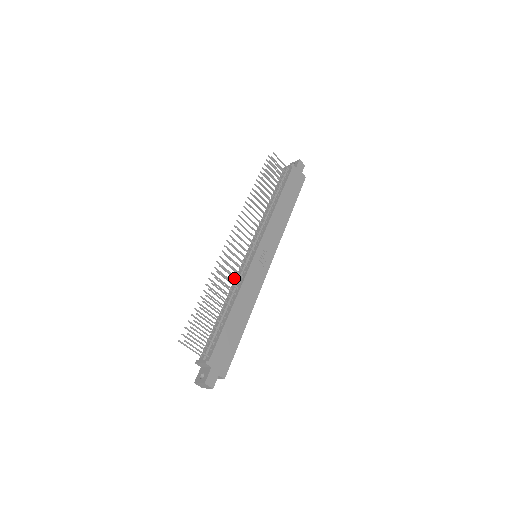
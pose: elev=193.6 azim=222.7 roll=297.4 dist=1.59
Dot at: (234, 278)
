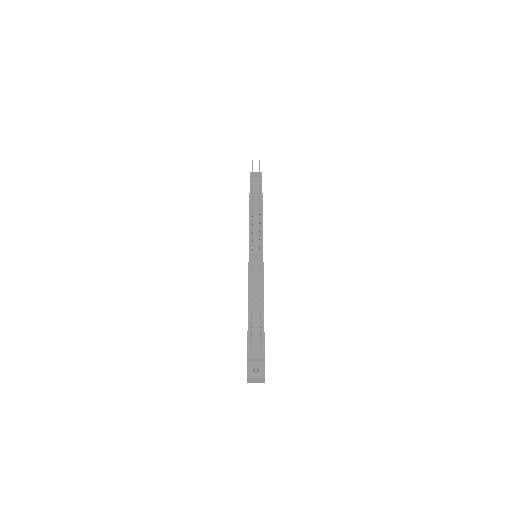
Dot at: occluded
